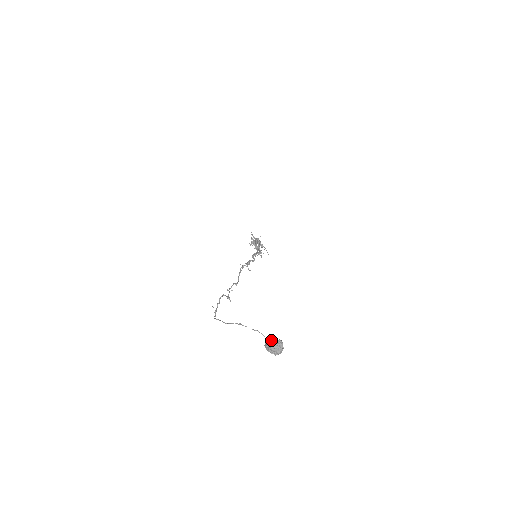
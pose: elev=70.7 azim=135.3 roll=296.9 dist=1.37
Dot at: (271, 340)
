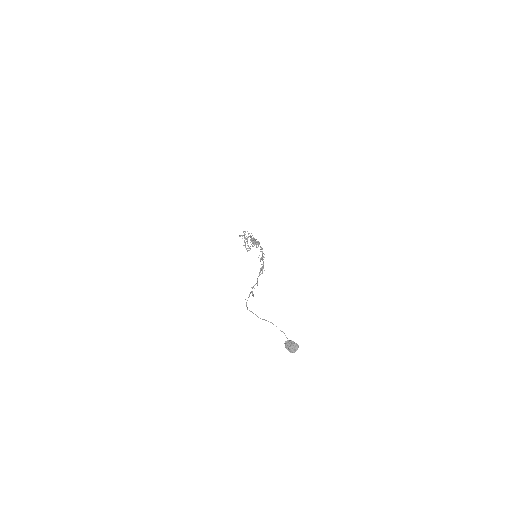
Dot at: (291, 342)
